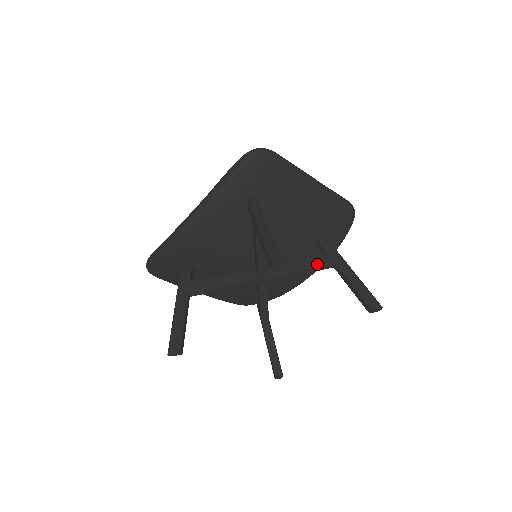
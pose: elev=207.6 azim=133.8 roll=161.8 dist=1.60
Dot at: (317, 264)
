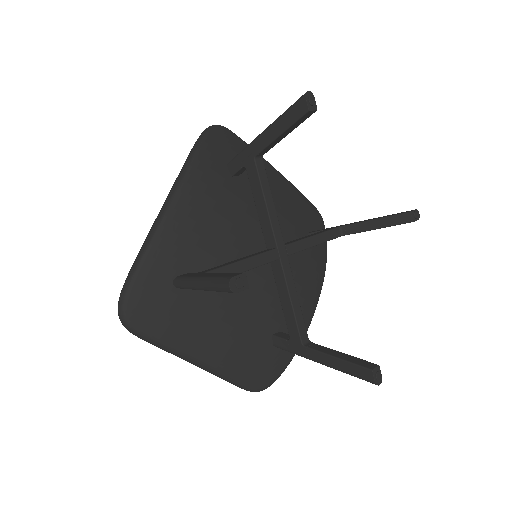
Dot at: (325, 231)
